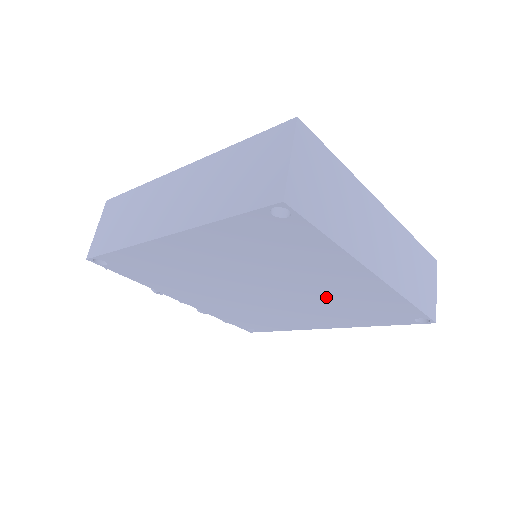
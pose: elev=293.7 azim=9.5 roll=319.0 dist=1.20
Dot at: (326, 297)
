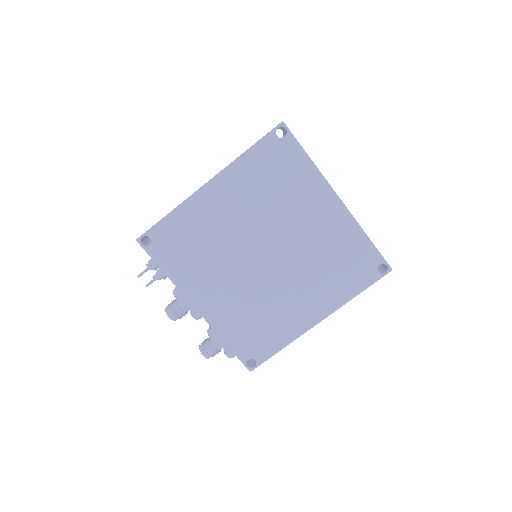
Dot at: (312, 249)
